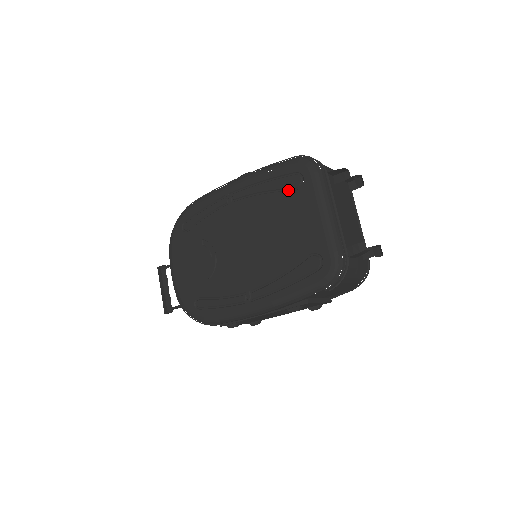
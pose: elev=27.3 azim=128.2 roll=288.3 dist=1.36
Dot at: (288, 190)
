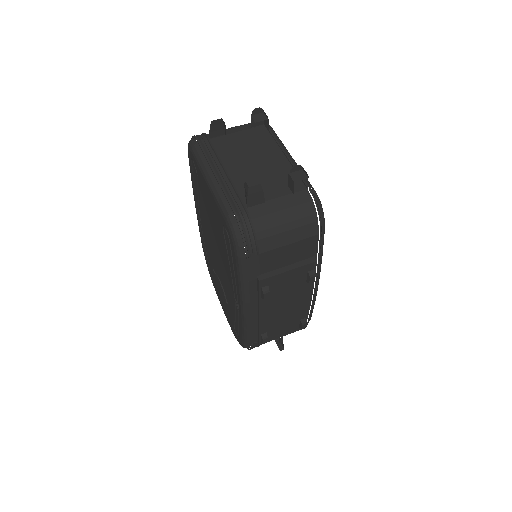
Dot at: (198, 181)
